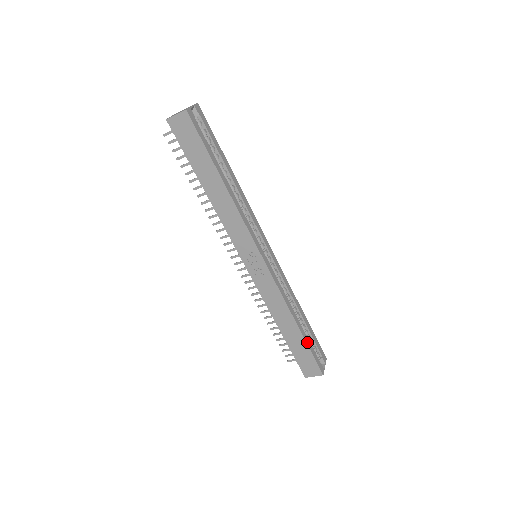
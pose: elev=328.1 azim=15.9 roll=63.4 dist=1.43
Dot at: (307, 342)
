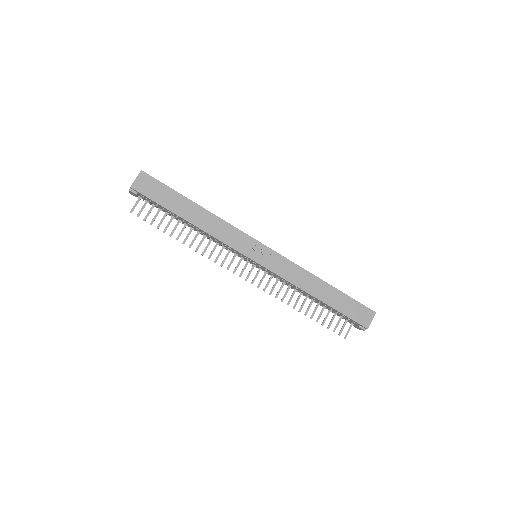
Dot at: (343, 293)
